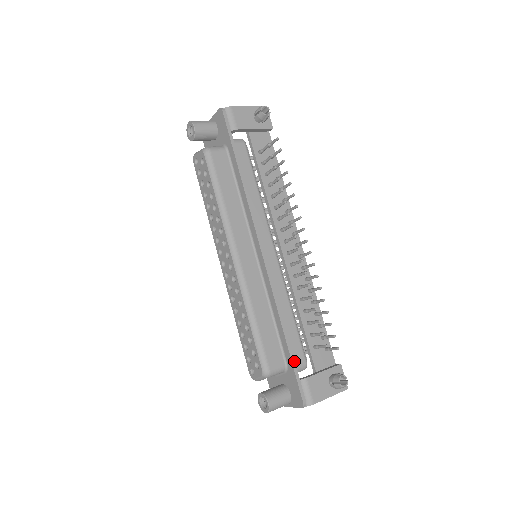
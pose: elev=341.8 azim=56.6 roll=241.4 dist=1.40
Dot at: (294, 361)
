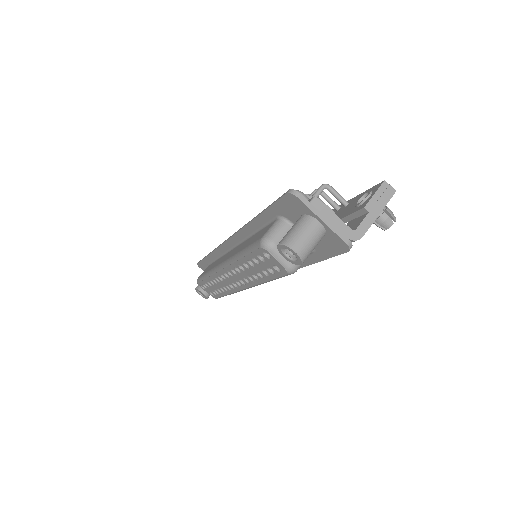
Dot at: occluded
